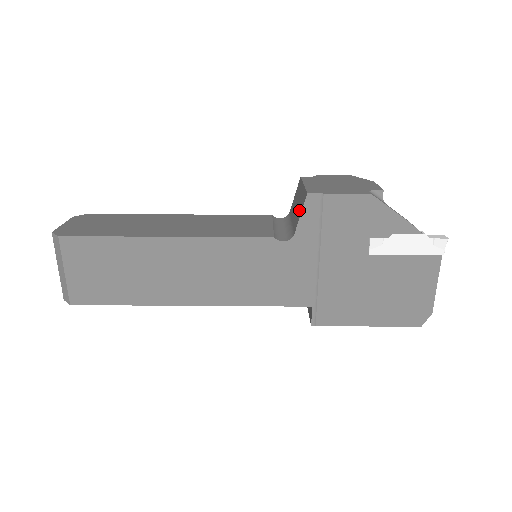
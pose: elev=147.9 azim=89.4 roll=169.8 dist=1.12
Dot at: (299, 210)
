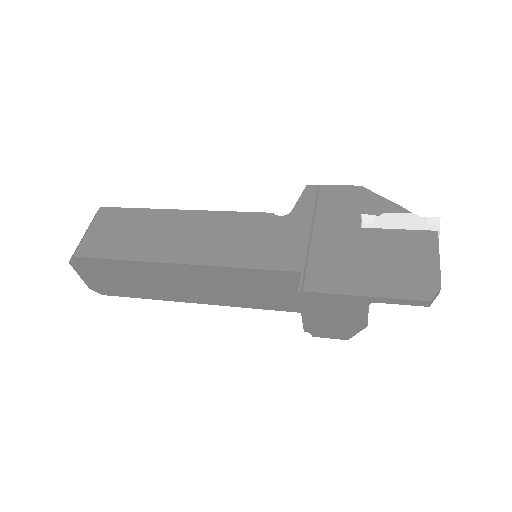
Dot at: occluded
